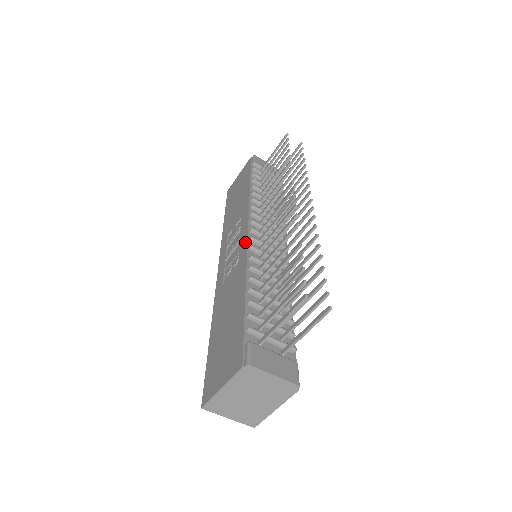
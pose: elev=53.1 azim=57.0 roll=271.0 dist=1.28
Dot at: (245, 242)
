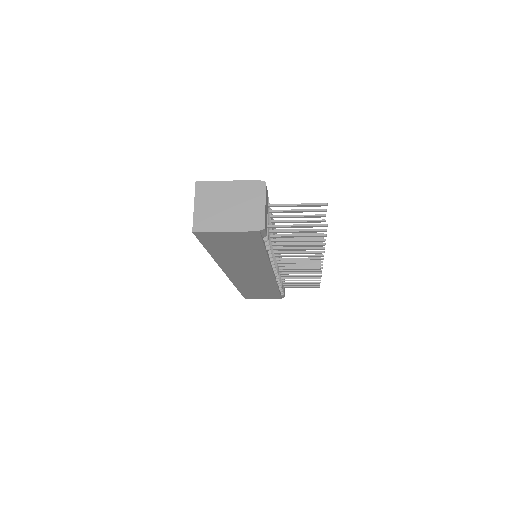
Dot at: occluded
